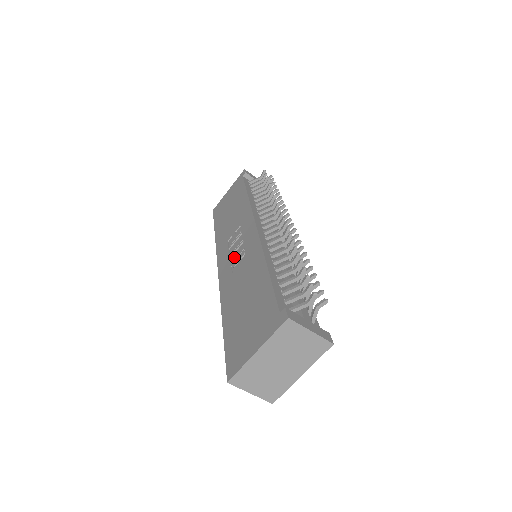
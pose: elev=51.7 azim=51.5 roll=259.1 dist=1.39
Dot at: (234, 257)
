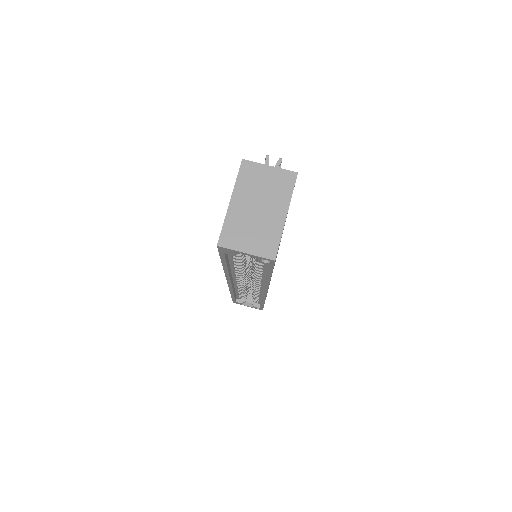
Dot at: occluded
